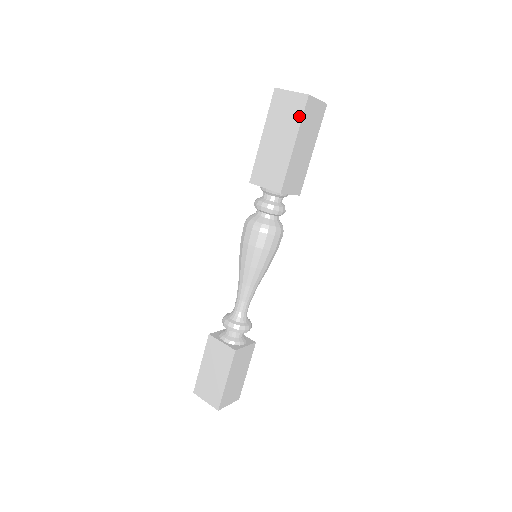
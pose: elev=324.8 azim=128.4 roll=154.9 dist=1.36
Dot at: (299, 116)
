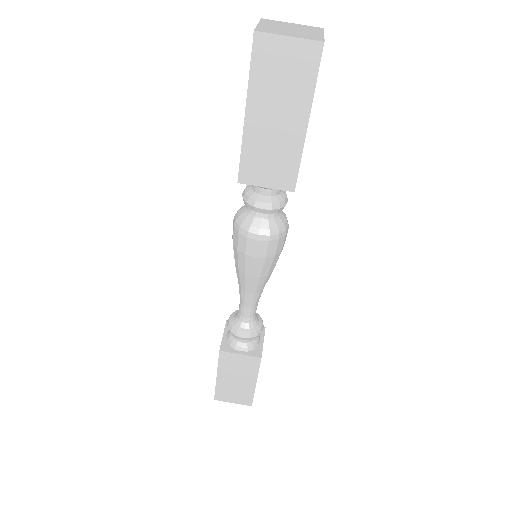
Dot at: (310, 79)
